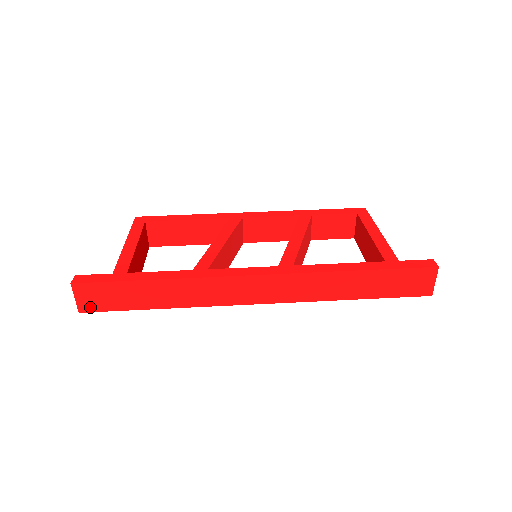
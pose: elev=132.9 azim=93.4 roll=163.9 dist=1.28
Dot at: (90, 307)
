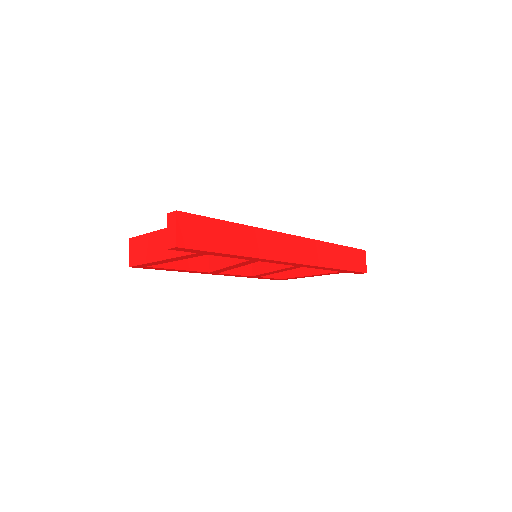
Dot at: (187, 242)
